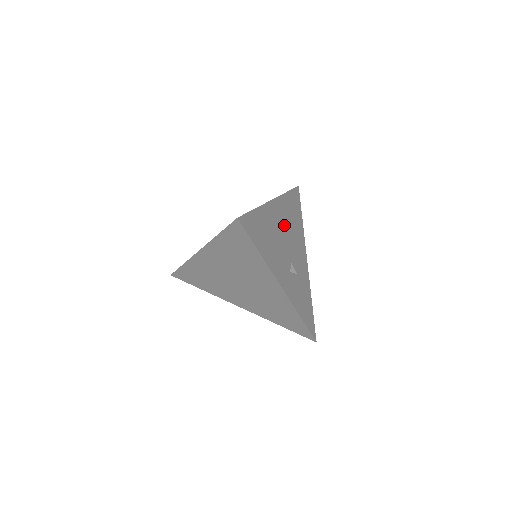
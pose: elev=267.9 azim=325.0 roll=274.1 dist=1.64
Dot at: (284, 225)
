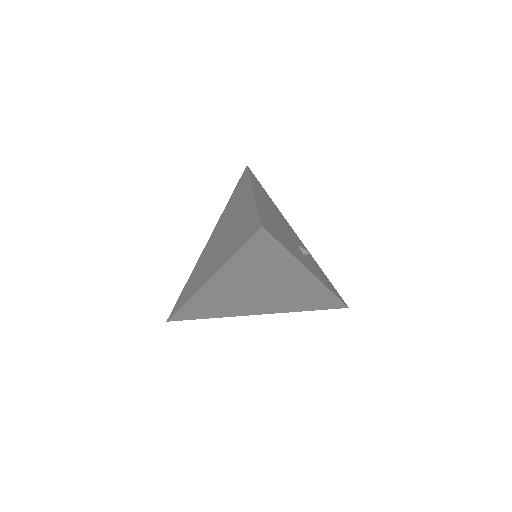
Dot at: (272, 211)
